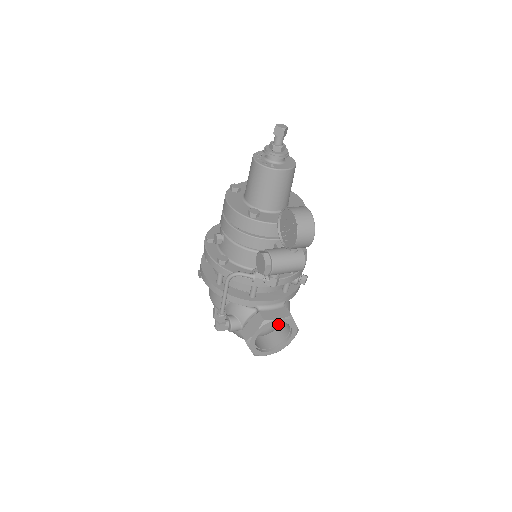
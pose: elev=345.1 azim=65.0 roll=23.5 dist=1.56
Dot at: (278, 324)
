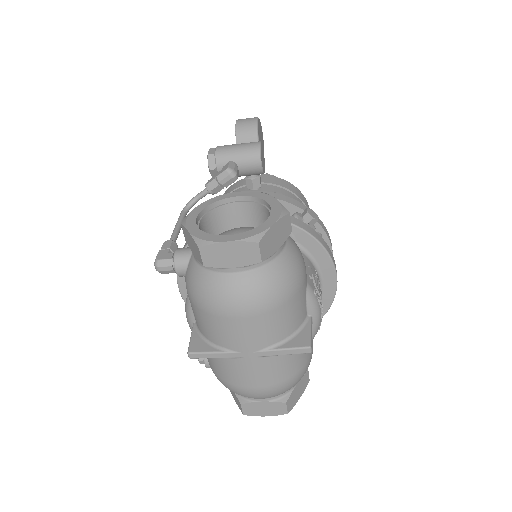
Dot at: occluded
